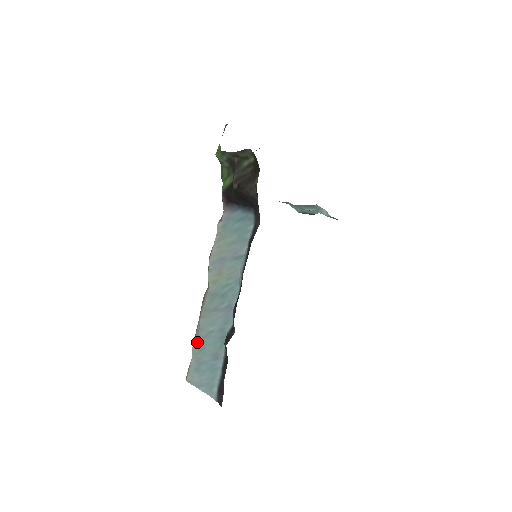
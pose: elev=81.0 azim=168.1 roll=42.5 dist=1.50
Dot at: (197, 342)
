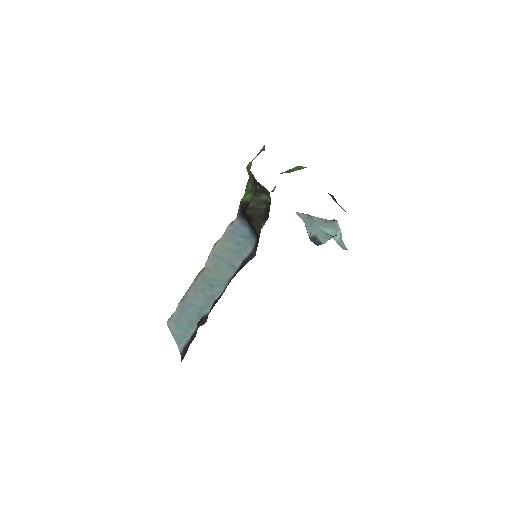
Dot at: (182, 304)
